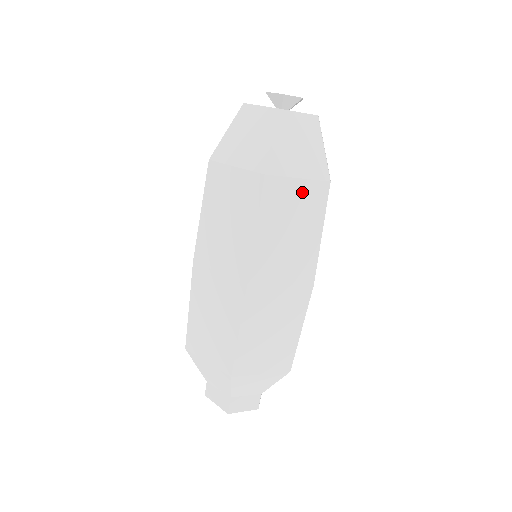
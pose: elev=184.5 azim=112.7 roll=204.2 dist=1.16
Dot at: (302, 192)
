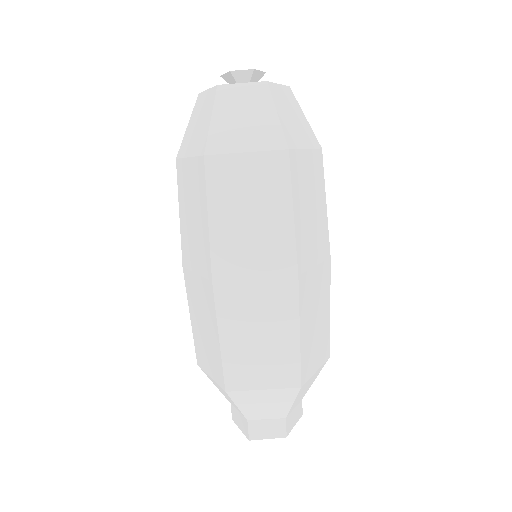
Dot at: (254, 167)
